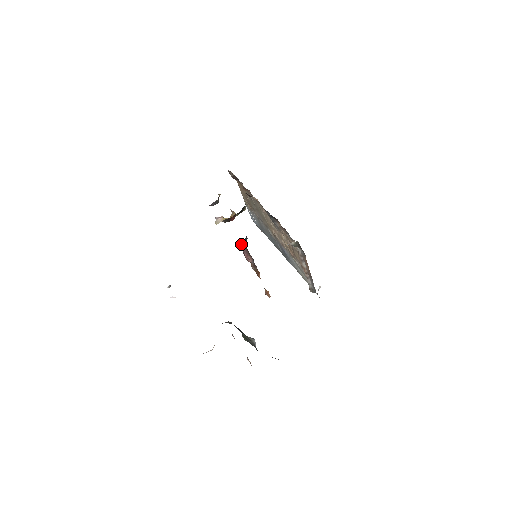
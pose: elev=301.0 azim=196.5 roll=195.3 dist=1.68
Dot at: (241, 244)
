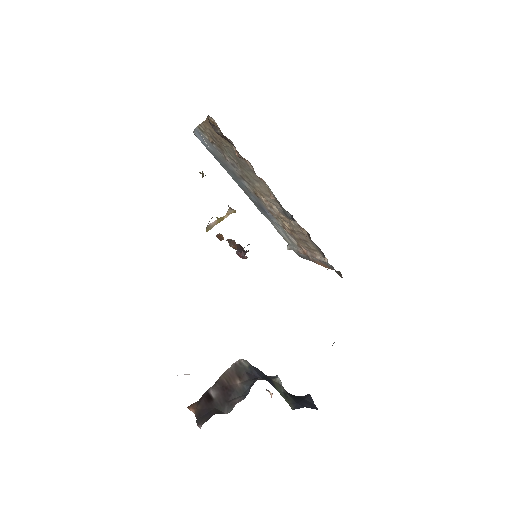
Dot at: occluded
